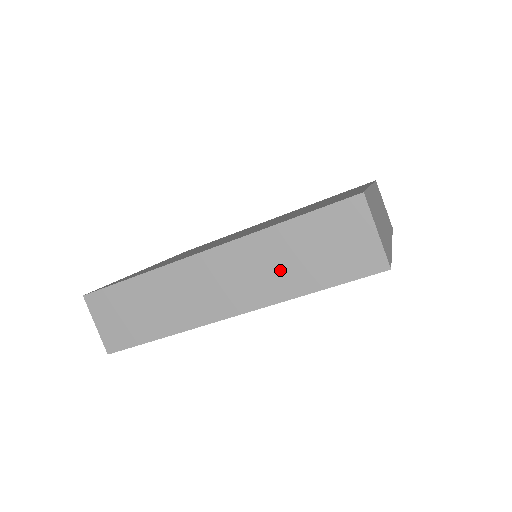
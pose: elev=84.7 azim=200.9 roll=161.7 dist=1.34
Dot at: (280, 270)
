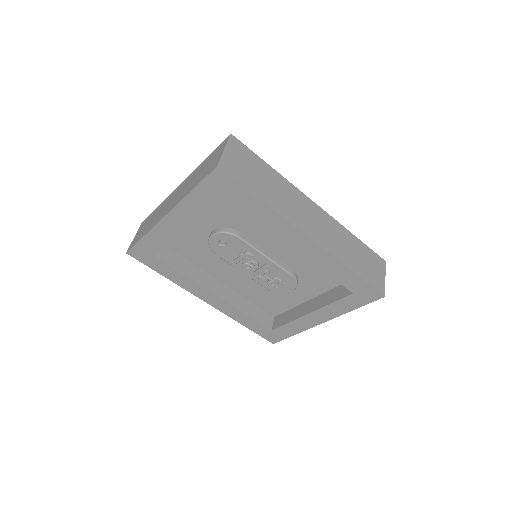
Dot at: (344, 248)
